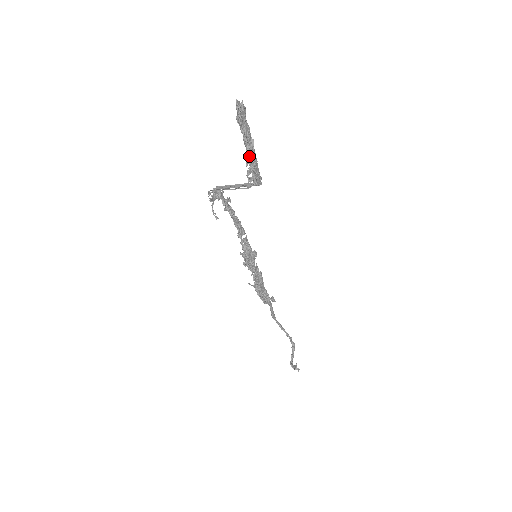
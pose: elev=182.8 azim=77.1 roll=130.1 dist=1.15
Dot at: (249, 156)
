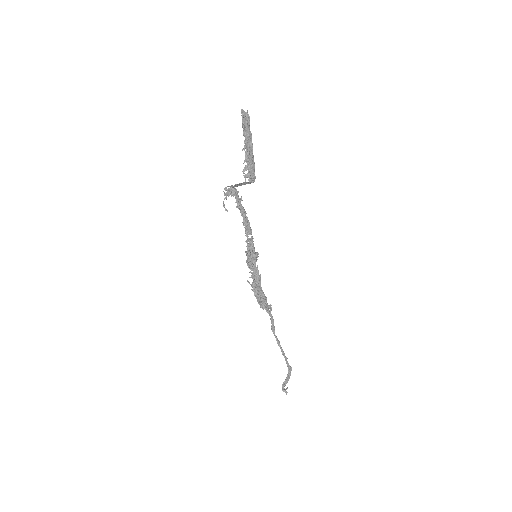
Dot at: (247, 156)
